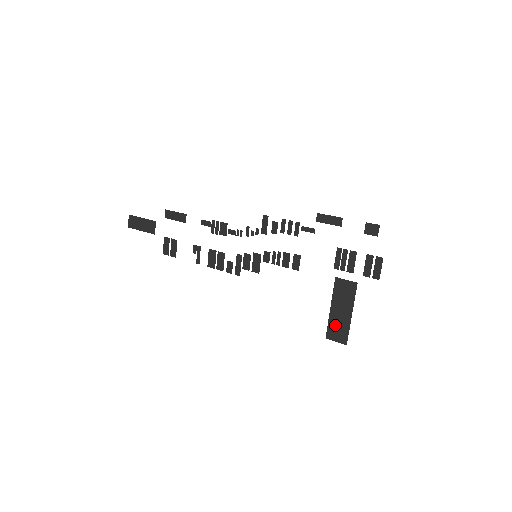
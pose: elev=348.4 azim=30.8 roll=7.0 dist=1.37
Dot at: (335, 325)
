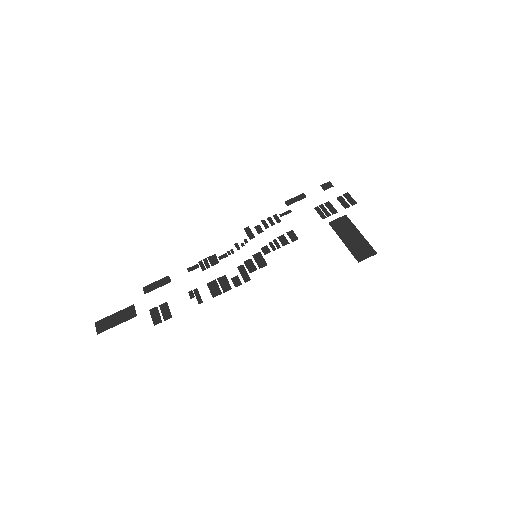
Dot at: (356, 249)
